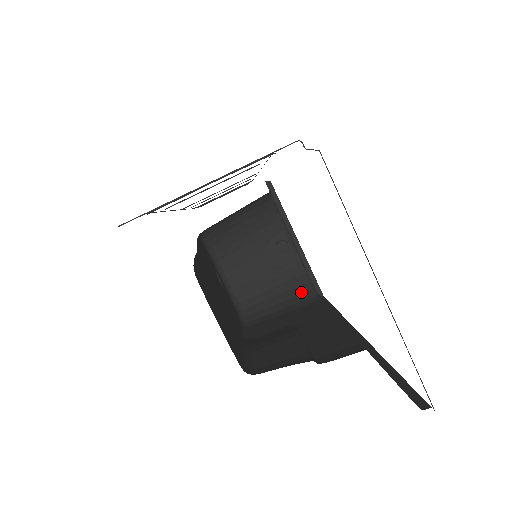
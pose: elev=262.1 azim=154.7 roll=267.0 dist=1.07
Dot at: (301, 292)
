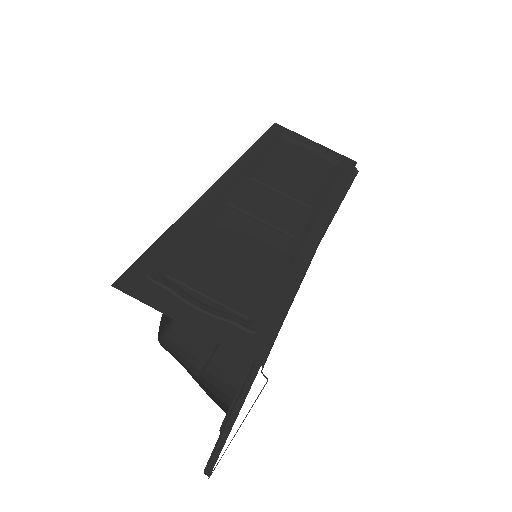
Dot at: occluded
